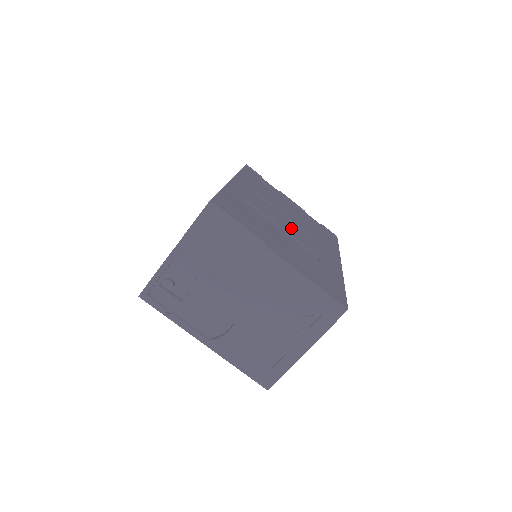
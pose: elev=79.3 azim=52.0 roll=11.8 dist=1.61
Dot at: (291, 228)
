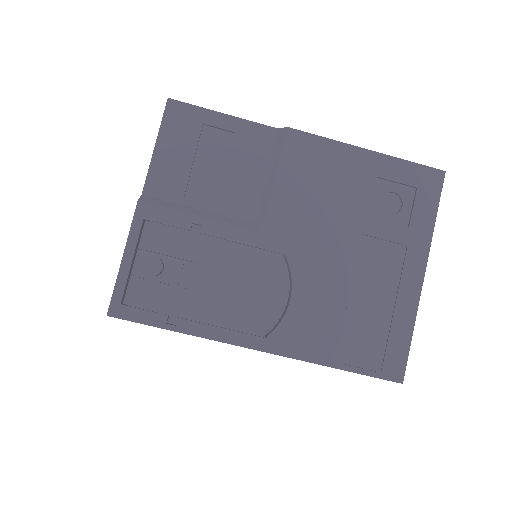
Dot at: occluded
